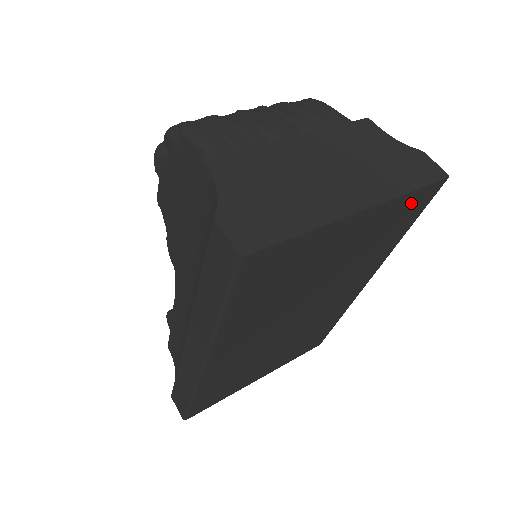
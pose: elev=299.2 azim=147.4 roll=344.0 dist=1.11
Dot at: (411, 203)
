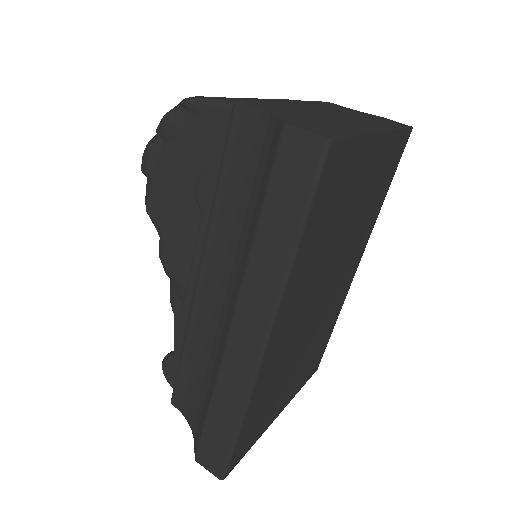
Dot at: (396, 148)
